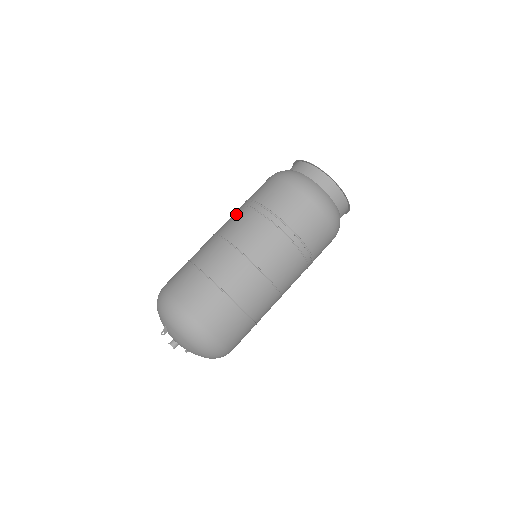
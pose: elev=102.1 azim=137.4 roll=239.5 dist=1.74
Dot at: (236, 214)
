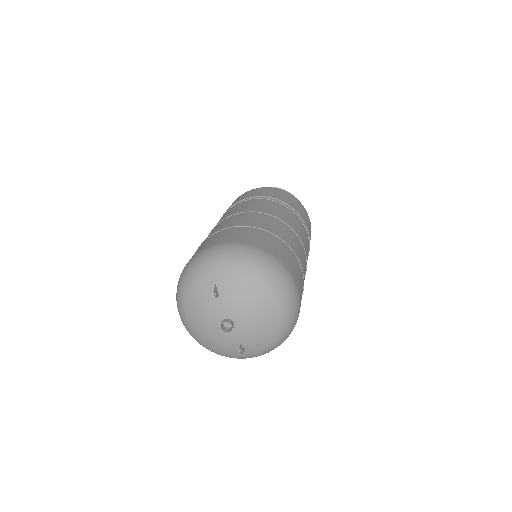
Dot at: occluded
